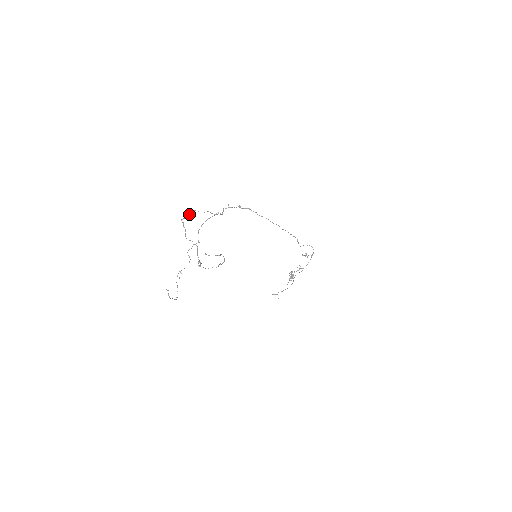
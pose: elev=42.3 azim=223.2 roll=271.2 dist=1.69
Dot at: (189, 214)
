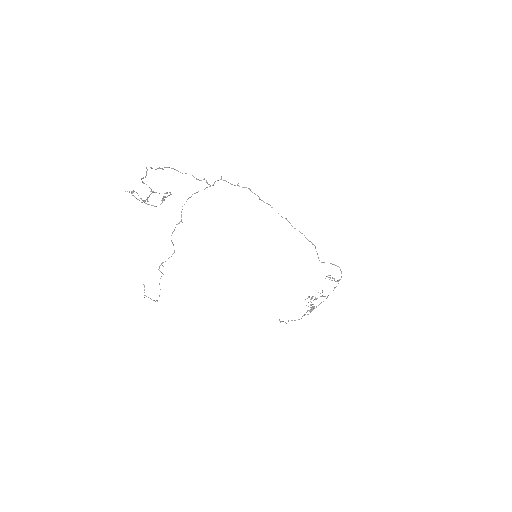
Dot at: (162, 168)
